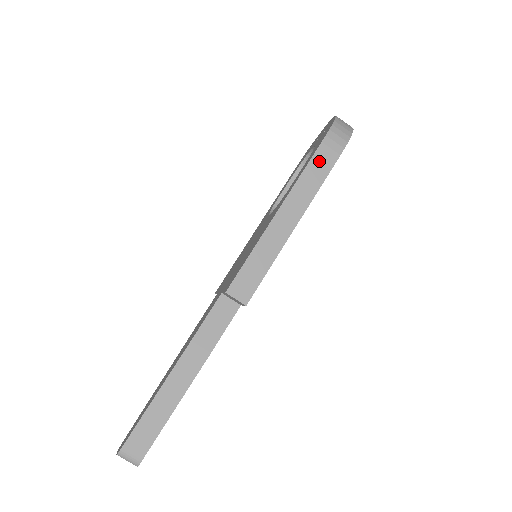
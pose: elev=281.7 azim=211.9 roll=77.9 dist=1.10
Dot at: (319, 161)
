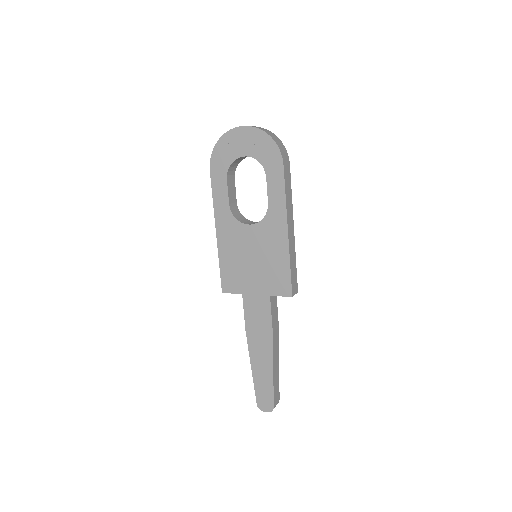
Dot at: (287, 180)
